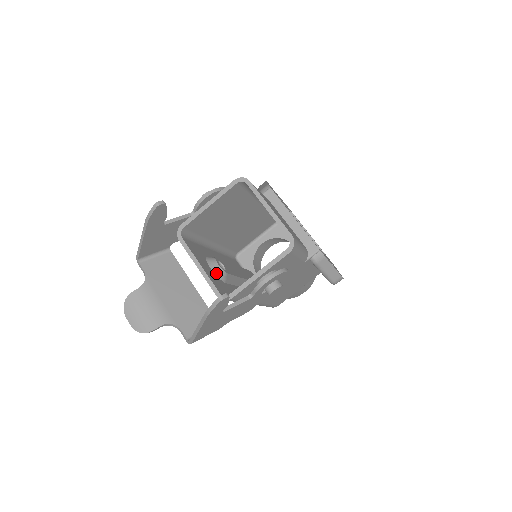
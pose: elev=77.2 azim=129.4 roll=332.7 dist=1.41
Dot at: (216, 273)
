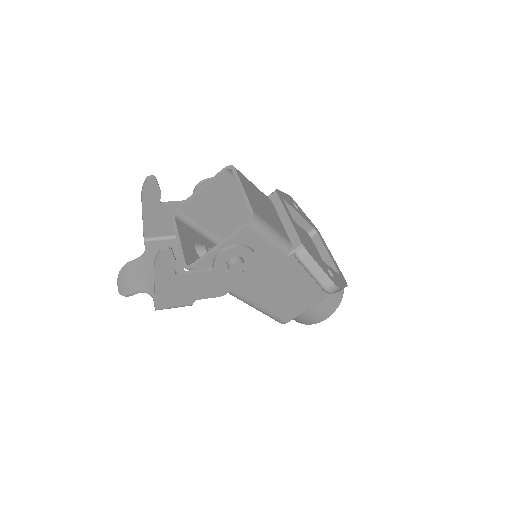
Dot at: (199, 254)
